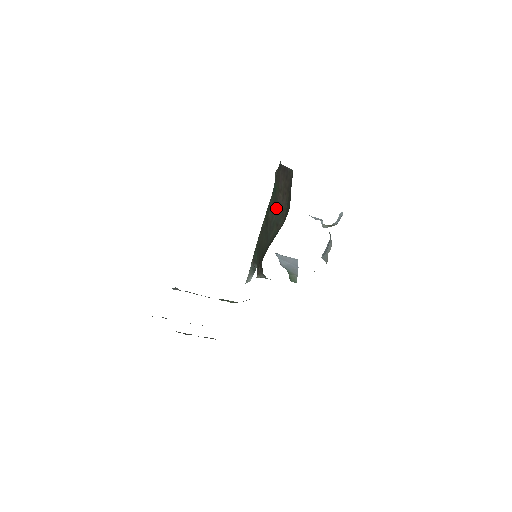
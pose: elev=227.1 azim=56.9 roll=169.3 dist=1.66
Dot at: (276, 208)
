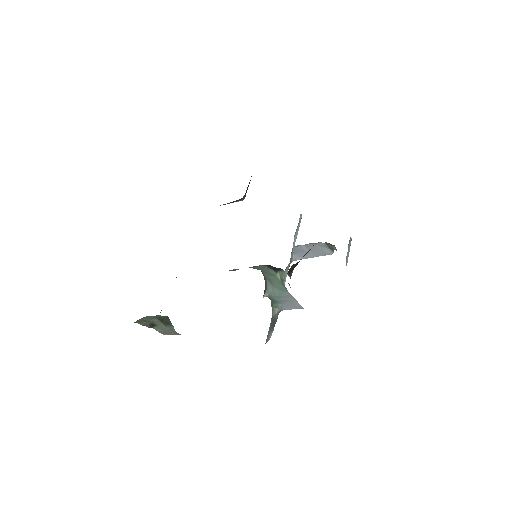
Dot at: occluded
